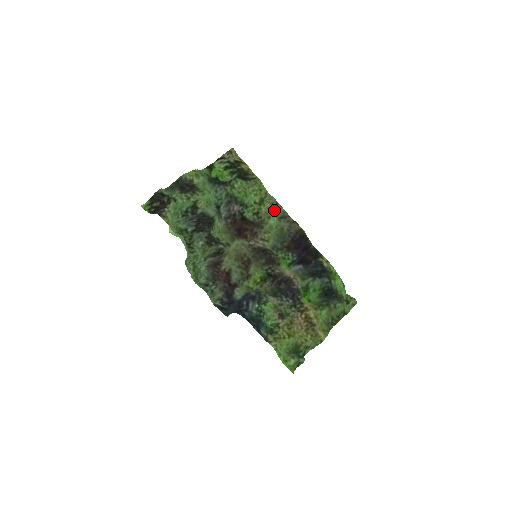
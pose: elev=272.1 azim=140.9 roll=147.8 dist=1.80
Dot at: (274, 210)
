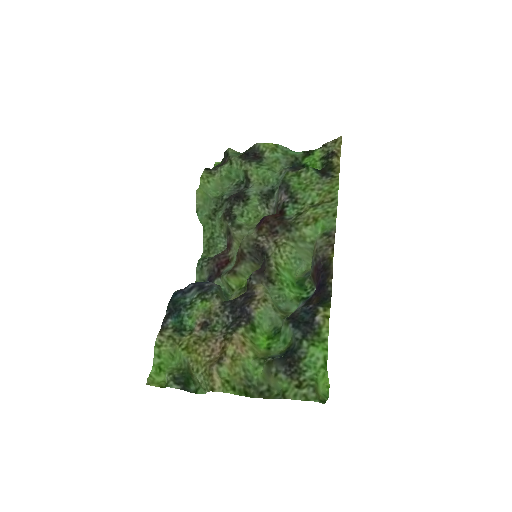
Dot at: (321, 220)
